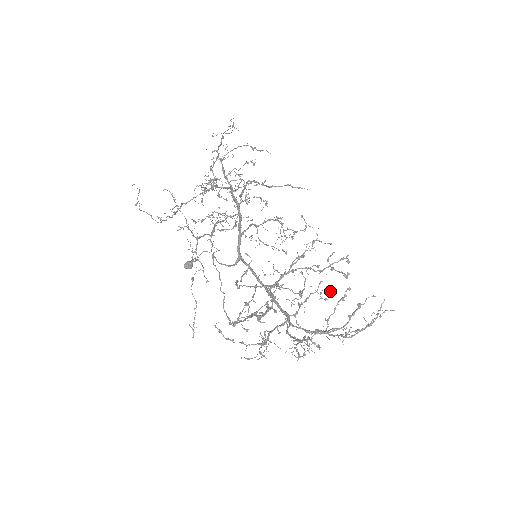
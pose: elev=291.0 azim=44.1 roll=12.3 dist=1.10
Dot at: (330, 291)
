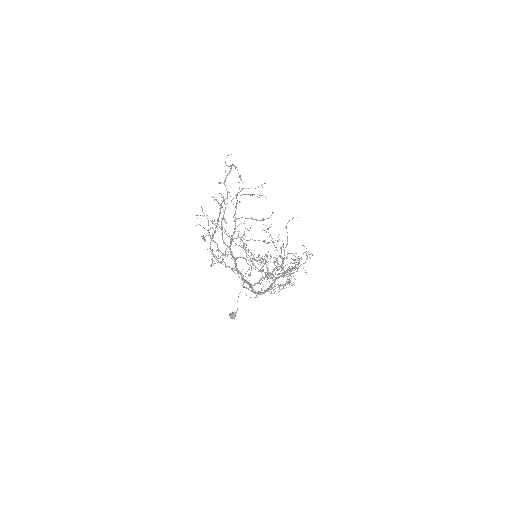
Dot at: (266, 254)
